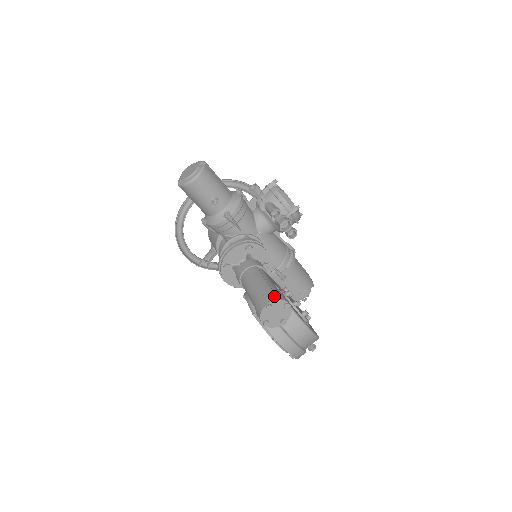
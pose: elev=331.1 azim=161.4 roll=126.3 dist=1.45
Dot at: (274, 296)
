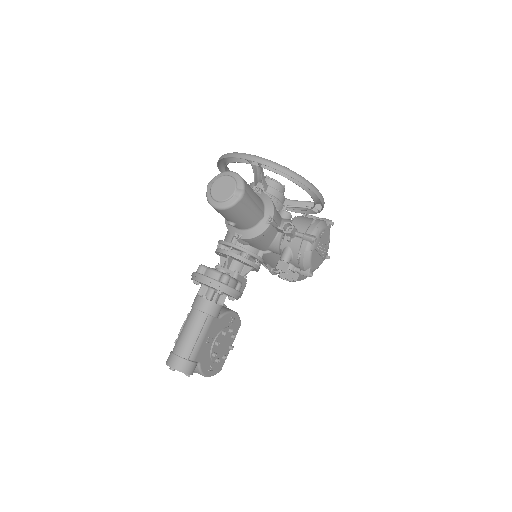
Dot at: (182, 366)
